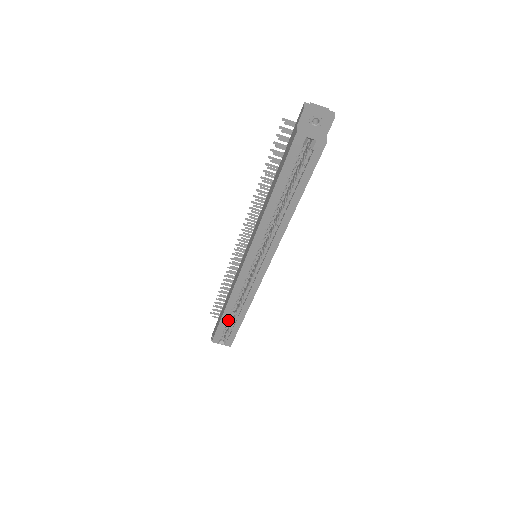
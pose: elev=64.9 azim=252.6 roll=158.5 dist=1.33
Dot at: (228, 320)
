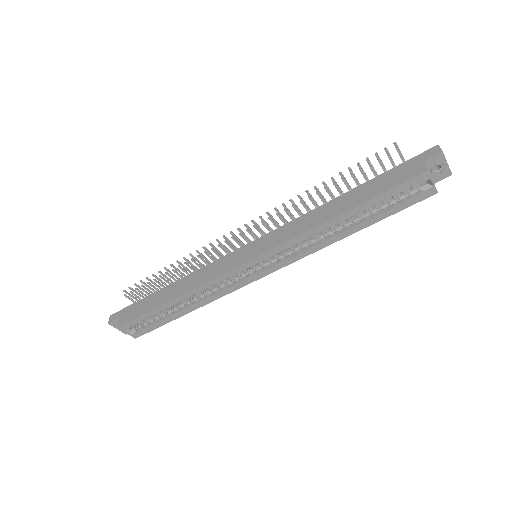
Dot at: (162, 310)
